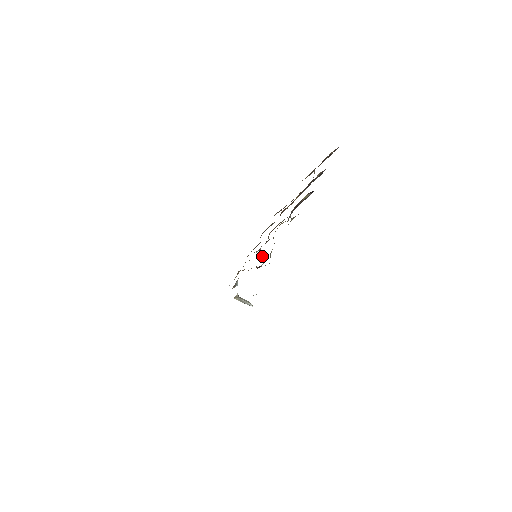
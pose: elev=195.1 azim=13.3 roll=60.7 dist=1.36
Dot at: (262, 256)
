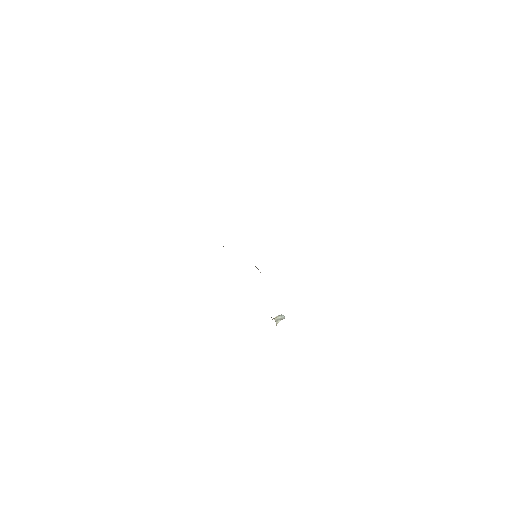
Dot at: occluded
